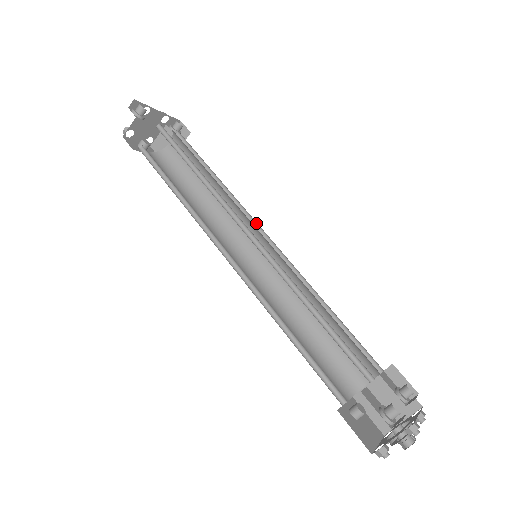
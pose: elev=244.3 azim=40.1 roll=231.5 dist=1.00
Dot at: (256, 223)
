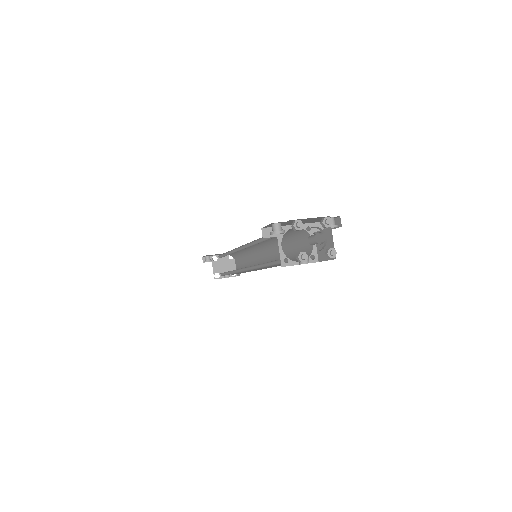
Dot at: occluded
